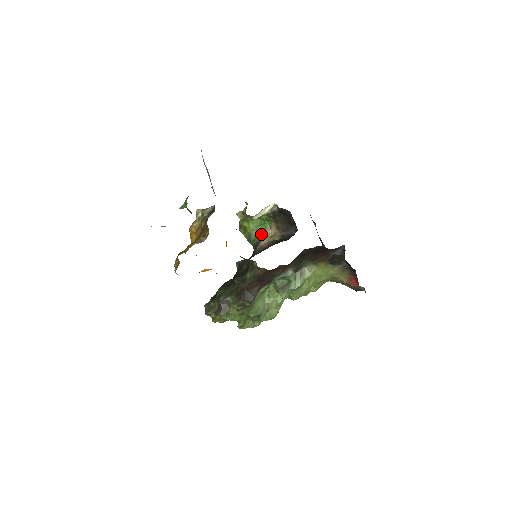
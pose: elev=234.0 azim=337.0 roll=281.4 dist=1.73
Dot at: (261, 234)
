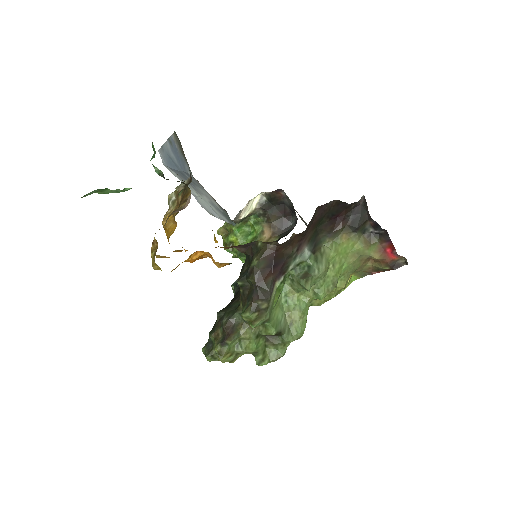
Dot at: occluded
